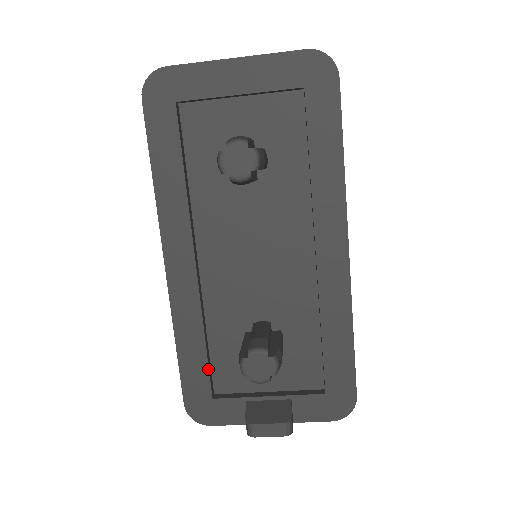
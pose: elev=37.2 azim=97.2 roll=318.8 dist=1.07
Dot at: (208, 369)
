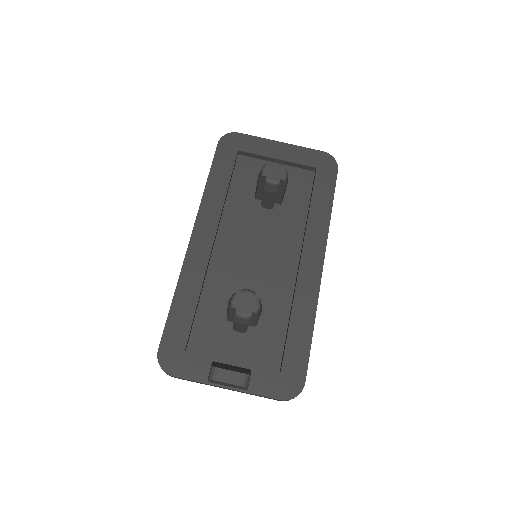
Dot at: (191, 324)
